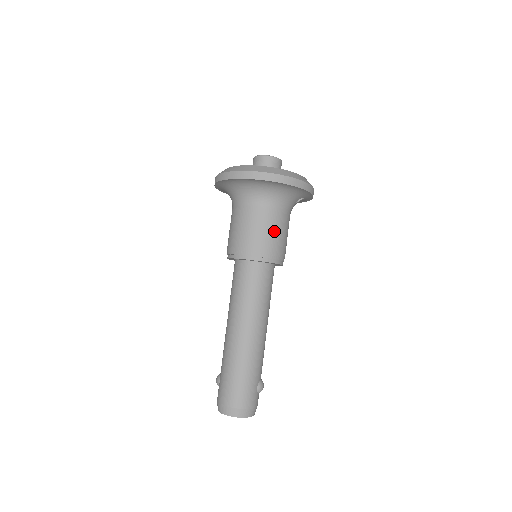
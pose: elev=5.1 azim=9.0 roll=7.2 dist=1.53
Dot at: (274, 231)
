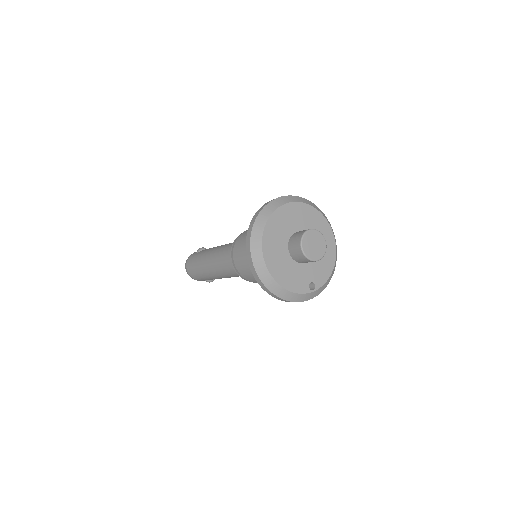
Dot at: occluded
